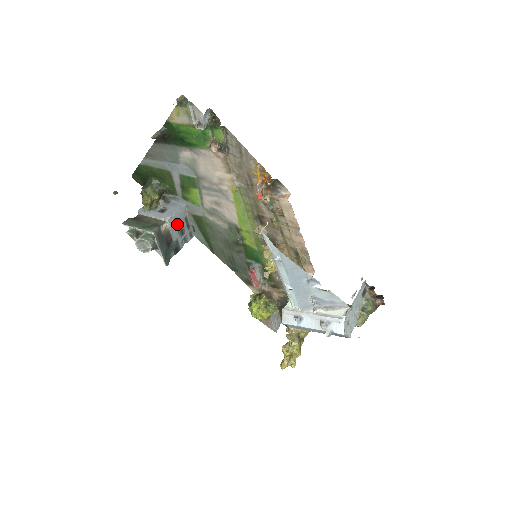
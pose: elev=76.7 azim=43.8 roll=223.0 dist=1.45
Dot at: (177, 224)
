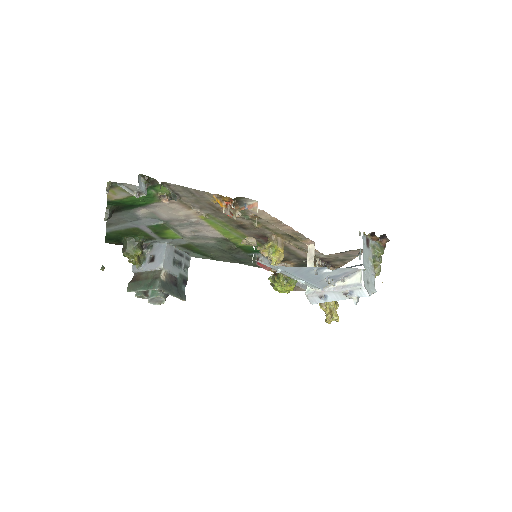
Dot at: (171, 263)
